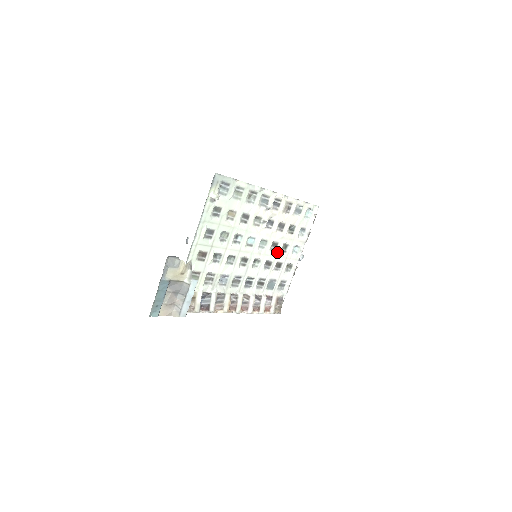
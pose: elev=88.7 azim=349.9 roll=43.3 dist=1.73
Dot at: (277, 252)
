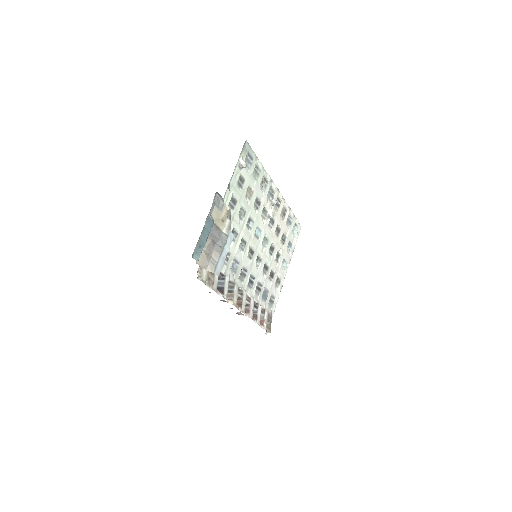
Dot at: (273, 258)
